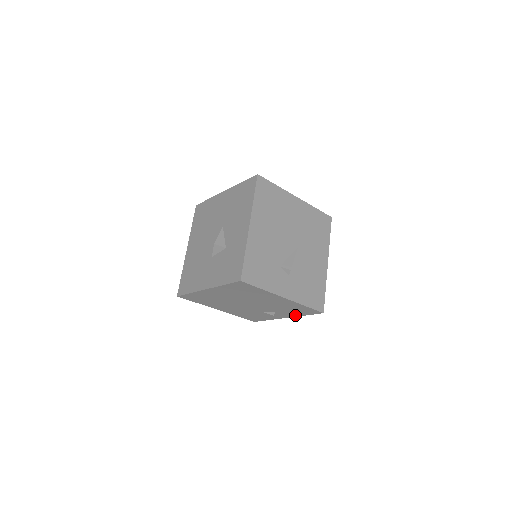
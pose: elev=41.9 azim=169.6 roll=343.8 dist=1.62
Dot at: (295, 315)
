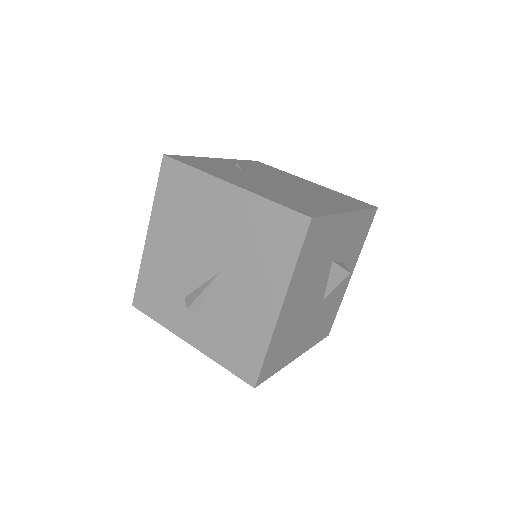
Dot at: occluded
